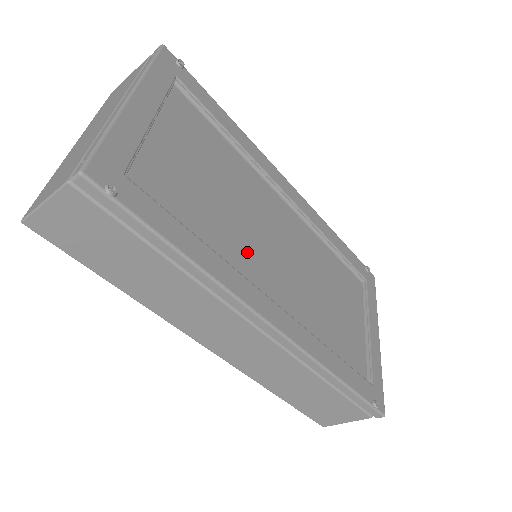
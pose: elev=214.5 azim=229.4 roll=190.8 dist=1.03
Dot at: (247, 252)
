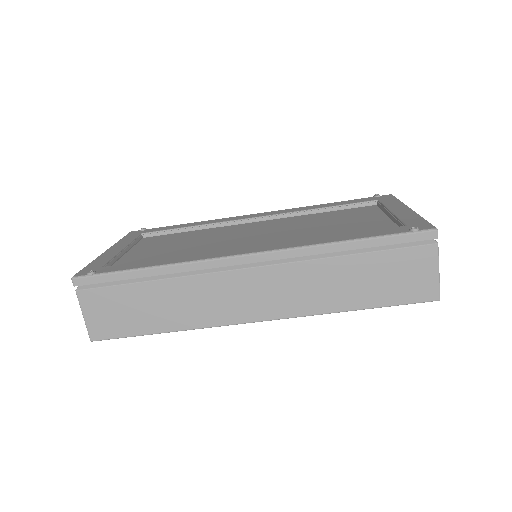
Dot at: (219, 248)
